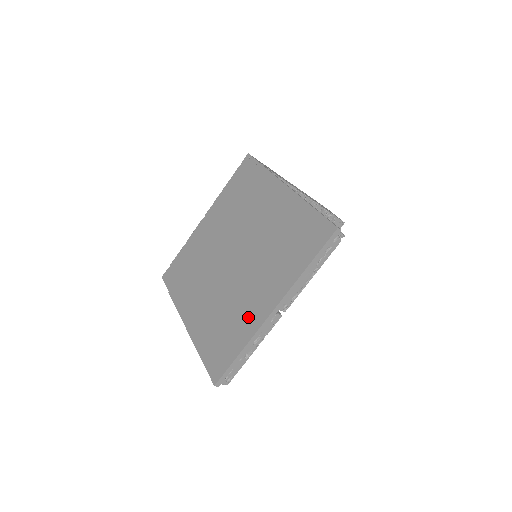
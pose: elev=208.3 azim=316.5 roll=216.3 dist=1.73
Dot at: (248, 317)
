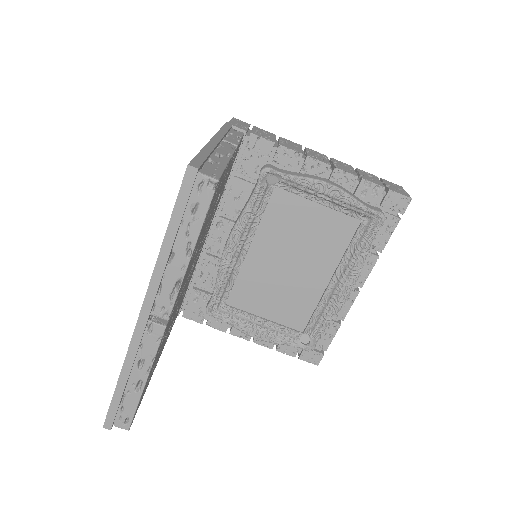
Dot at: occluded
